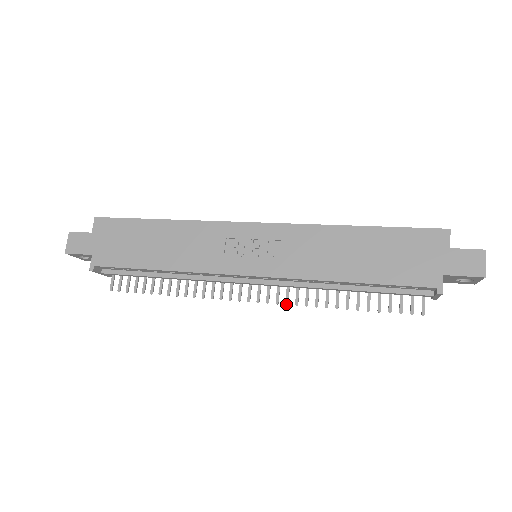
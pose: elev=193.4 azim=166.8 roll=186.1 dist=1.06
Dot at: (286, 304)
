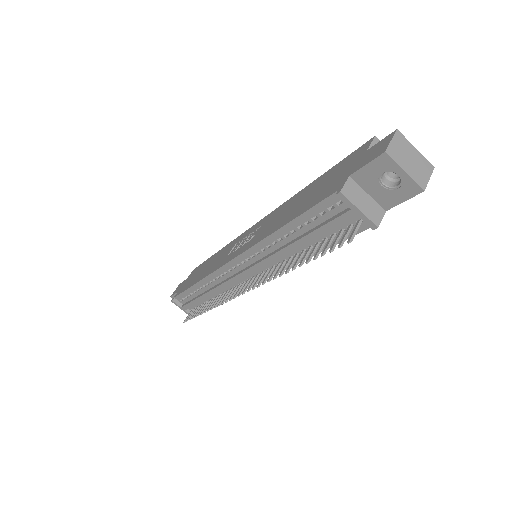
Dot at: (257, 286)
